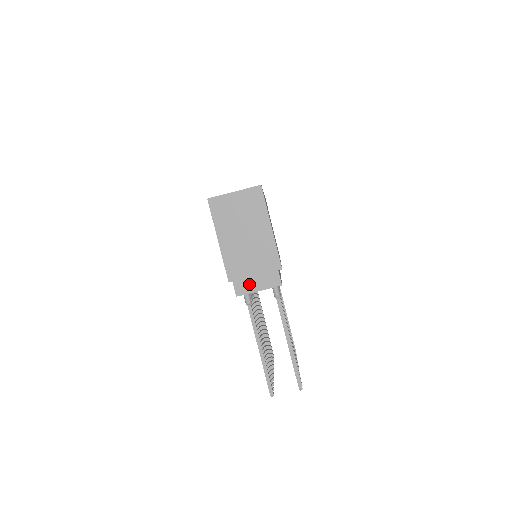
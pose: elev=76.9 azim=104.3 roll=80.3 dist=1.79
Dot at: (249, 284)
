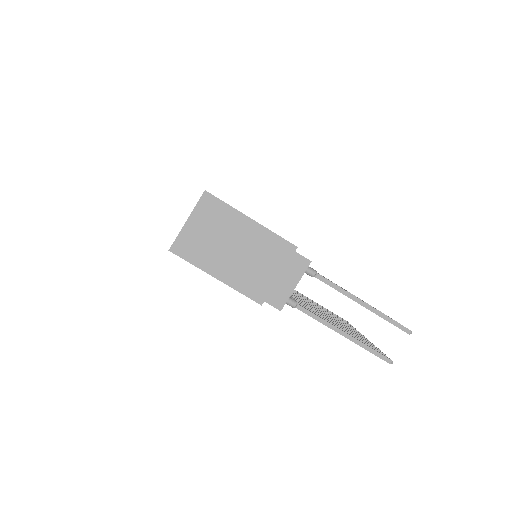
Dot at: (281, 289)
